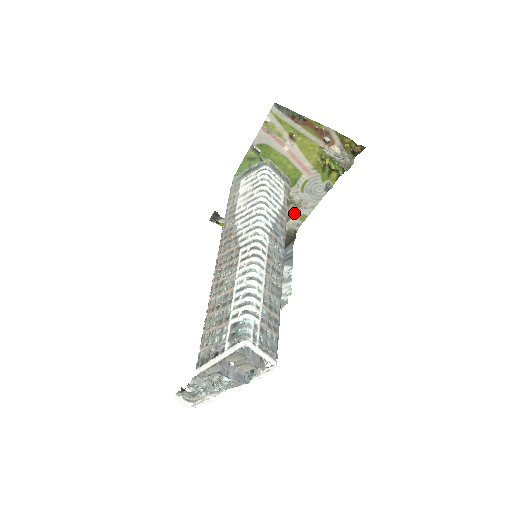
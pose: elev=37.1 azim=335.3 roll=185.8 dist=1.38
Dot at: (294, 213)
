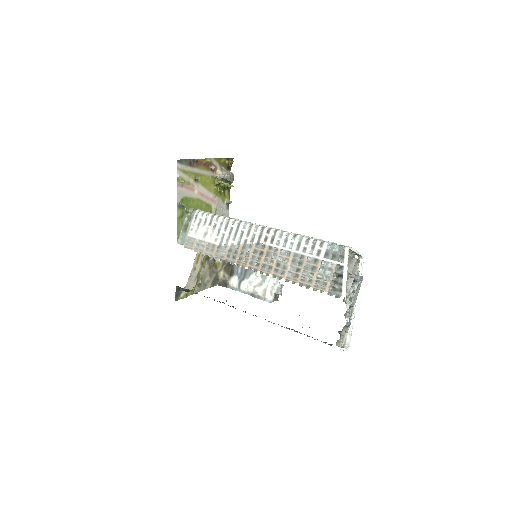
Dot at: occluded
